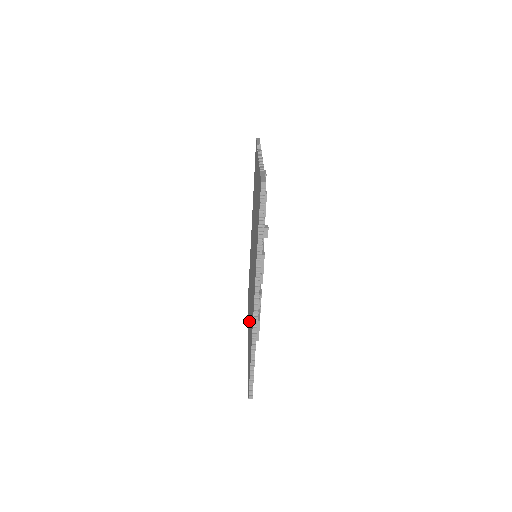
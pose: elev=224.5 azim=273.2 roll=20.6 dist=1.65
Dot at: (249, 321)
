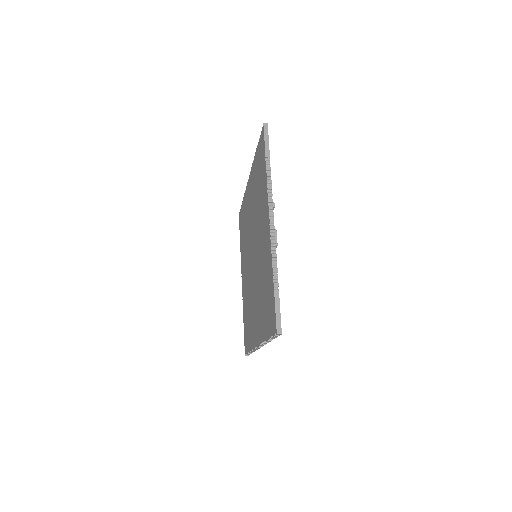
Dot at: (245, 283)
